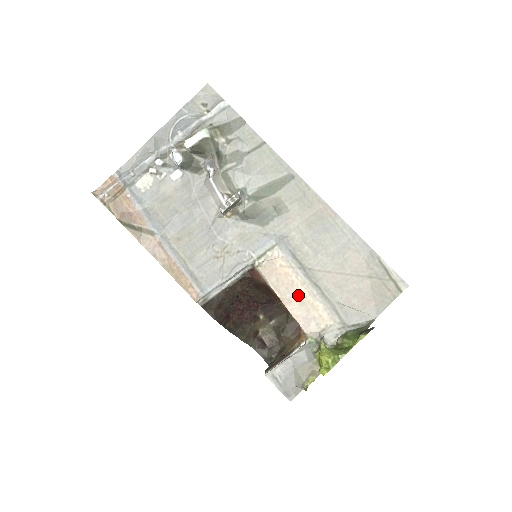
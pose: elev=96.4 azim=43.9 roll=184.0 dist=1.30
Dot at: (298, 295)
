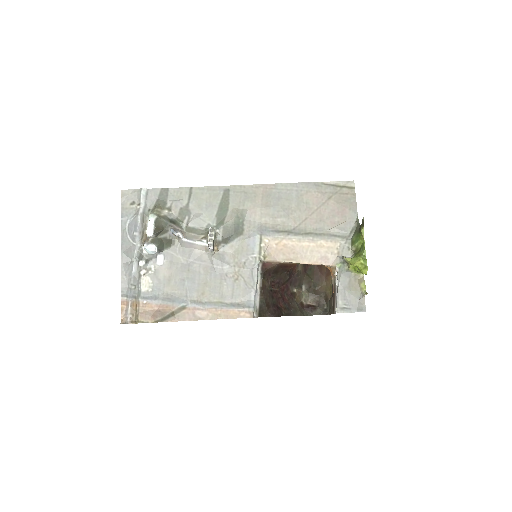
Dot at: (304, 250)
